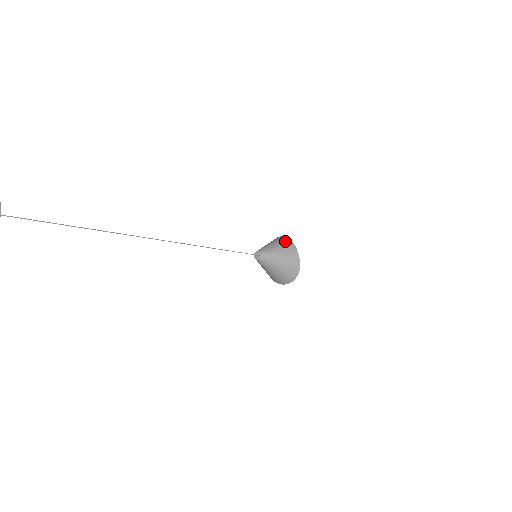
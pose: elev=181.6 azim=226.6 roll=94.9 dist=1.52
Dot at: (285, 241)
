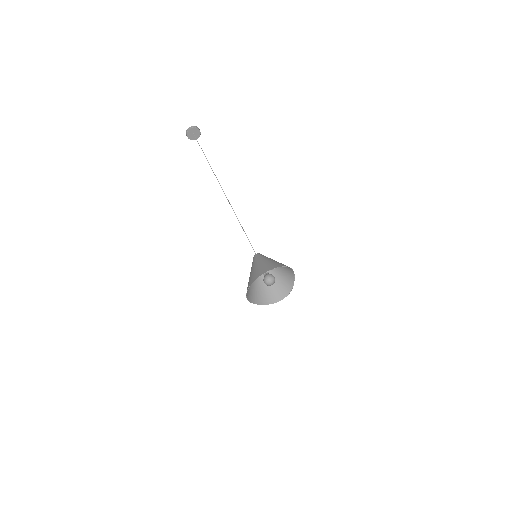
Dot at: (289, 276)
